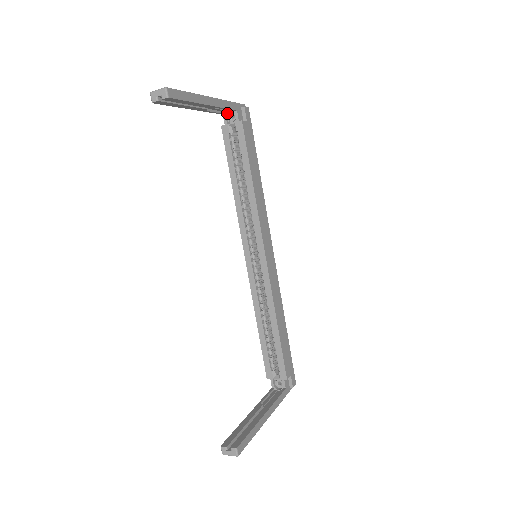
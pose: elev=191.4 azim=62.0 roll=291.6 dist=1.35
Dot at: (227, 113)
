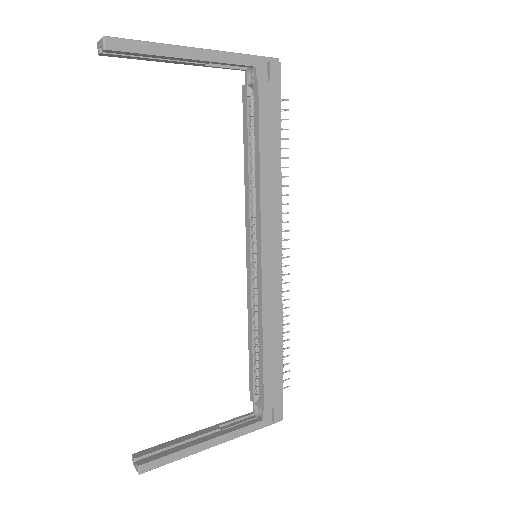
Dot at: (250, 69)
